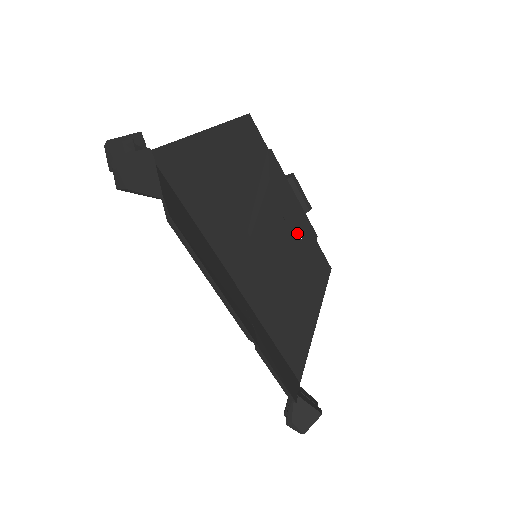
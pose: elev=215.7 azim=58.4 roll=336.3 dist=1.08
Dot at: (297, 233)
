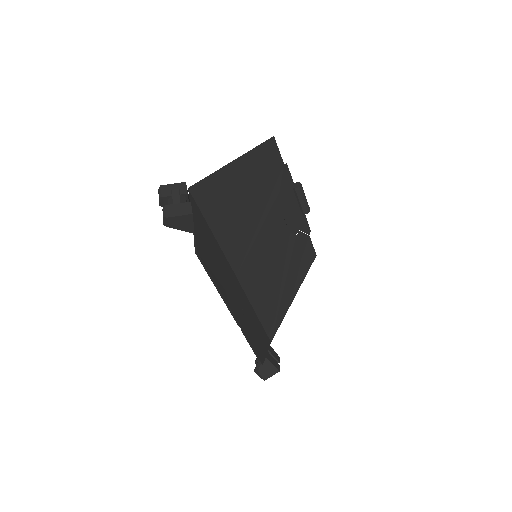
Dot at: (294, 231)
